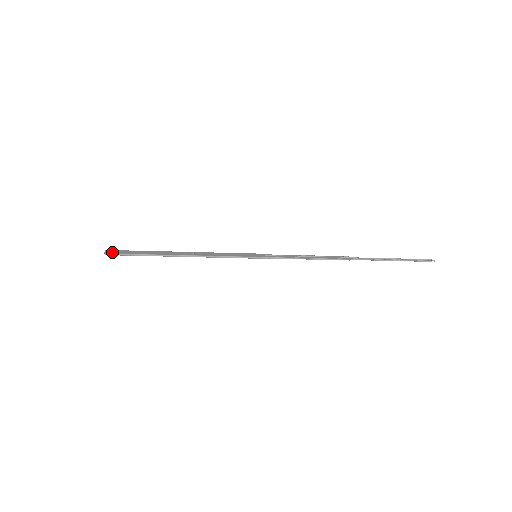
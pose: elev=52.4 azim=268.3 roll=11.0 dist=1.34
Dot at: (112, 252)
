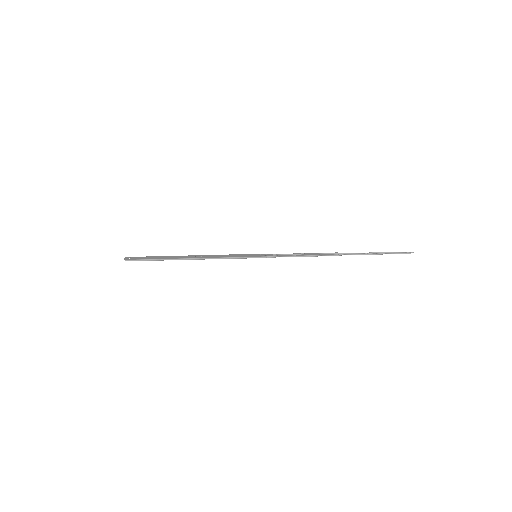
Dot at: (131, 258)
